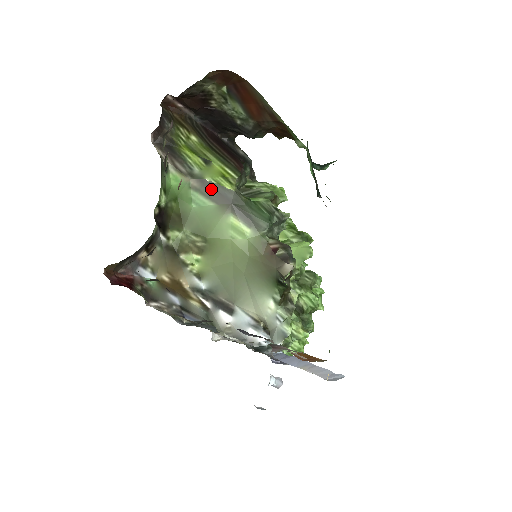
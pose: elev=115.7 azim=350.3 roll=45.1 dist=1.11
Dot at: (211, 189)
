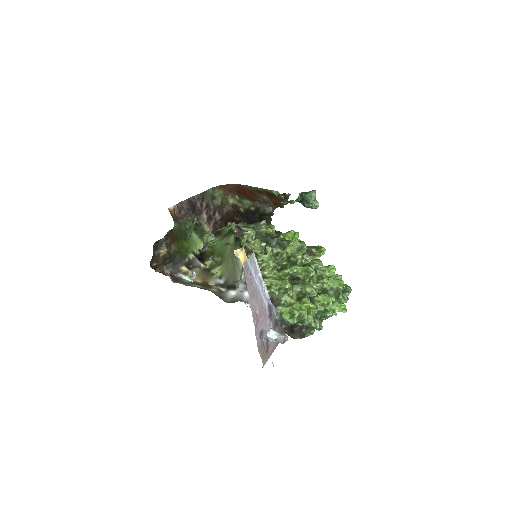
Dot at: (227, 234)
